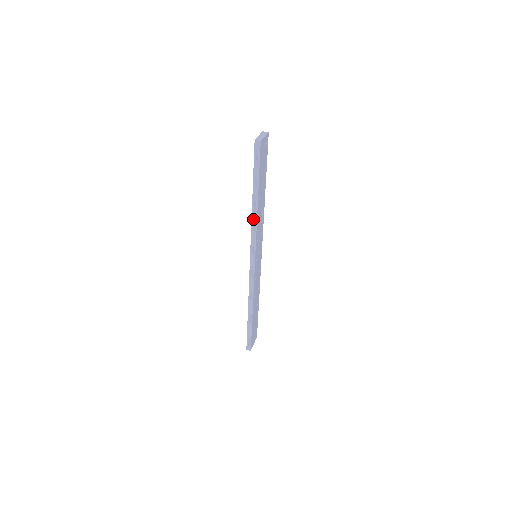
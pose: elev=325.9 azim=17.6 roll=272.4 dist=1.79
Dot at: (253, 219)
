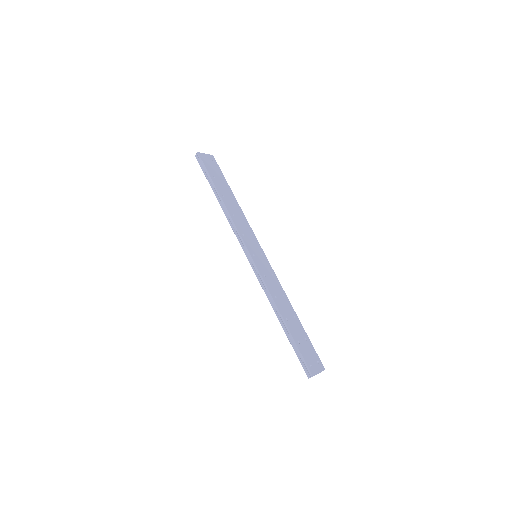
Dot at: (227, 215)
